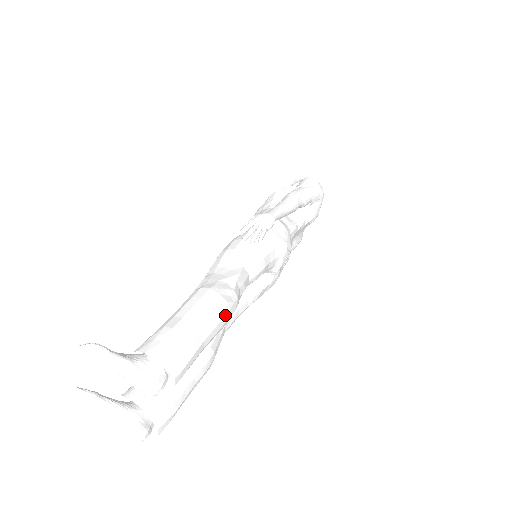
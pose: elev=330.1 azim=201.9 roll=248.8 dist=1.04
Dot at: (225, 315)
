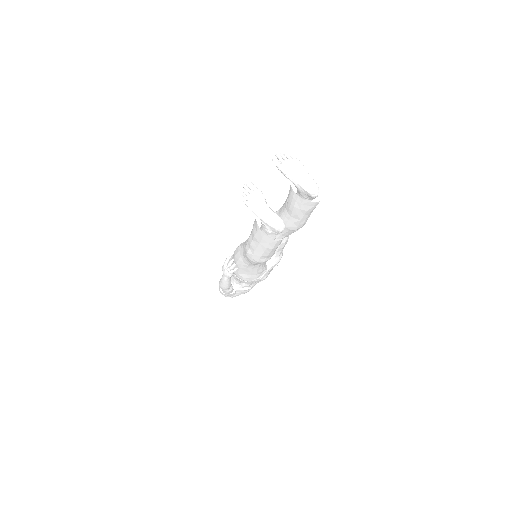
Dot at: occluded
